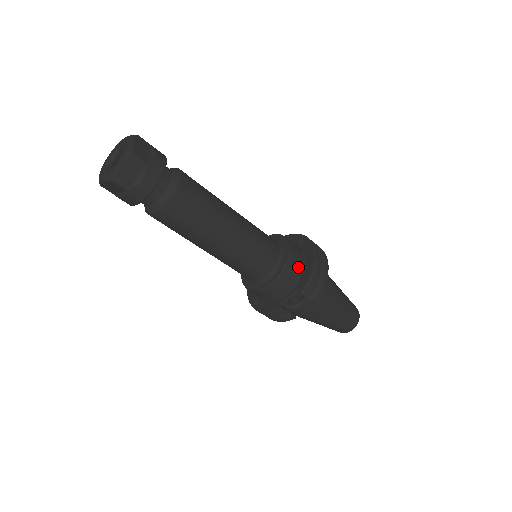
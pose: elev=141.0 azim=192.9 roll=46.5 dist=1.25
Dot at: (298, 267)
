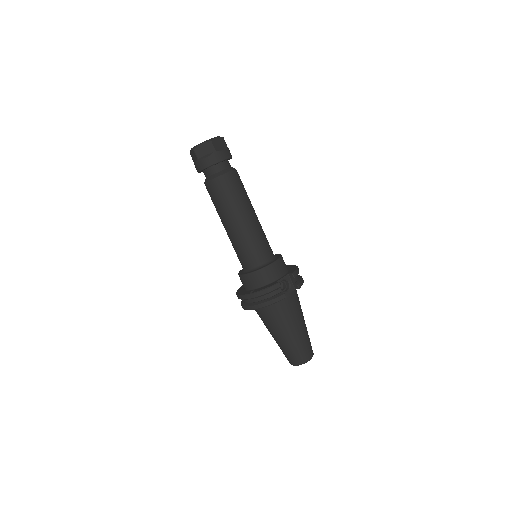
Dot at: (286, 266)
